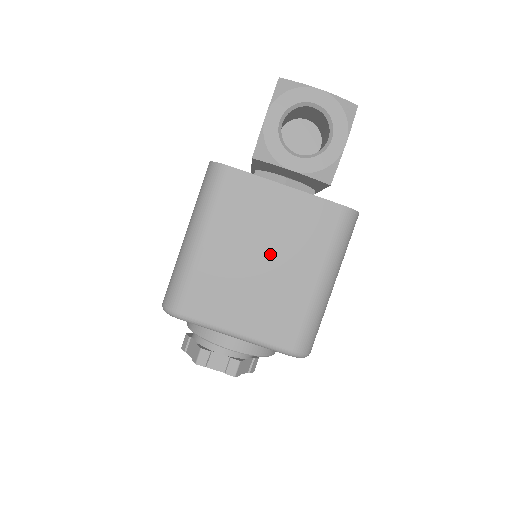
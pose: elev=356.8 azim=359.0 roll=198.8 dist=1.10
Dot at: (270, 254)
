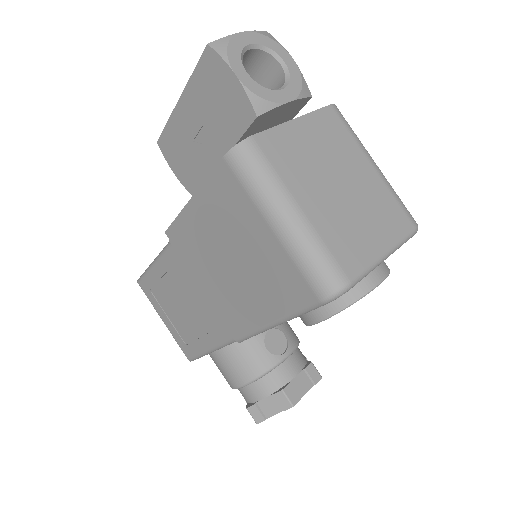
Dot at: (339, 175)
